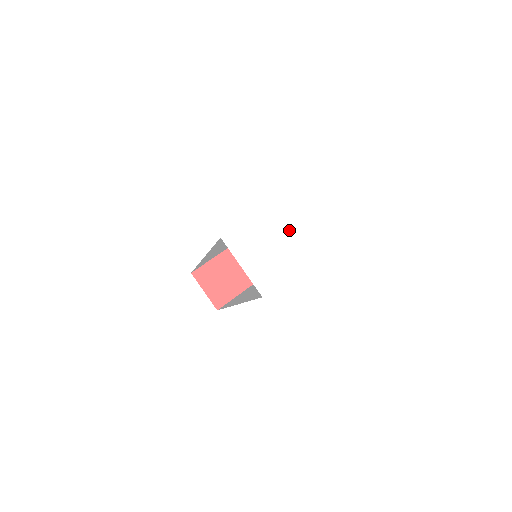
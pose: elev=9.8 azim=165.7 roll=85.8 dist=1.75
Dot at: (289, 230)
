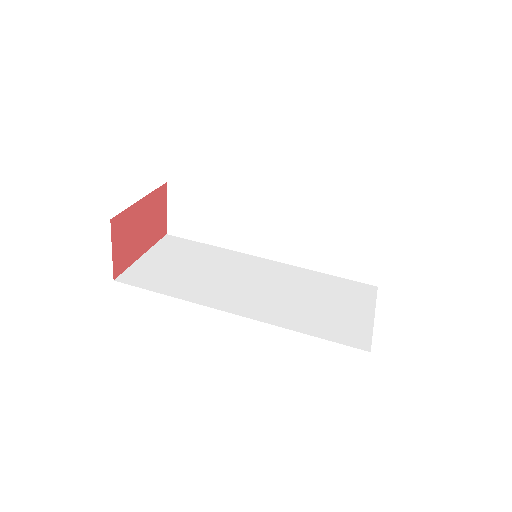
Dot at: occluded
